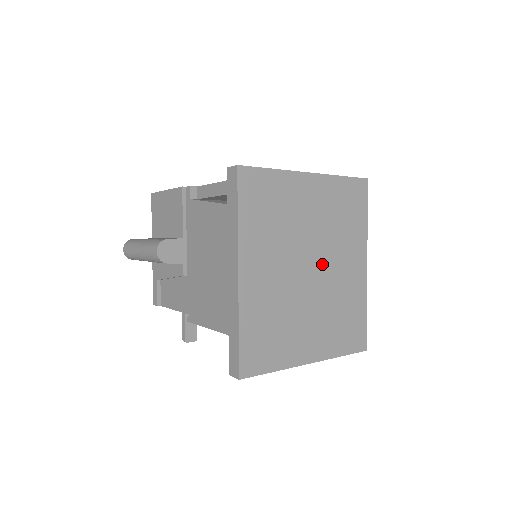
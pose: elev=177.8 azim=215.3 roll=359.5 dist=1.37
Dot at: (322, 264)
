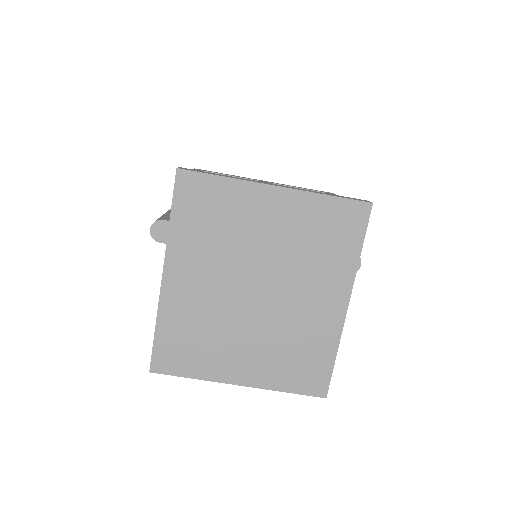
Dot at: (276, 290)
